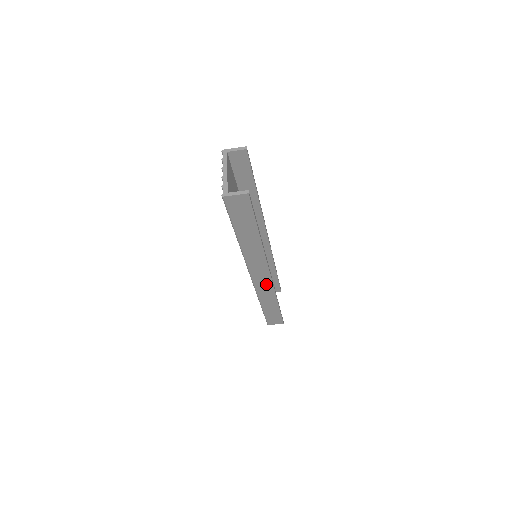
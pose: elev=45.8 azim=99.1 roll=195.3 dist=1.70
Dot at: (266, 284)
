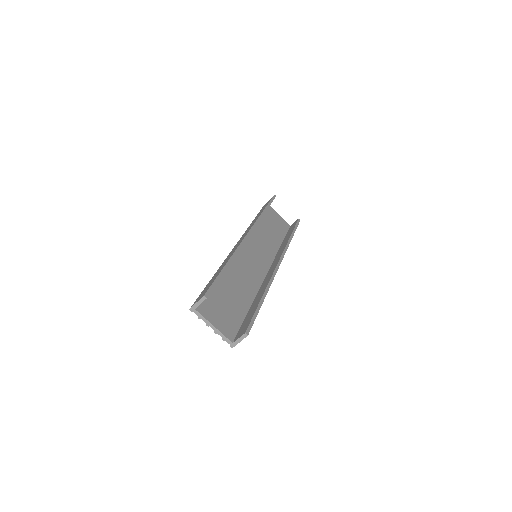
Dot at: occluded
